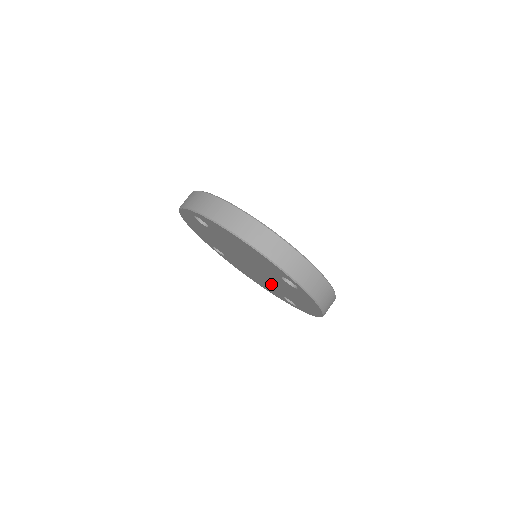
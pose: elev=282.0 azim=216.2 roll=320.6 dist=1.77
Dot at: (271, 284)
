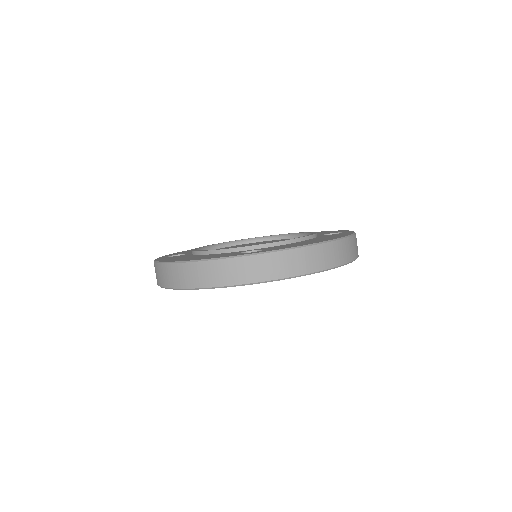
Dot at: occluded
